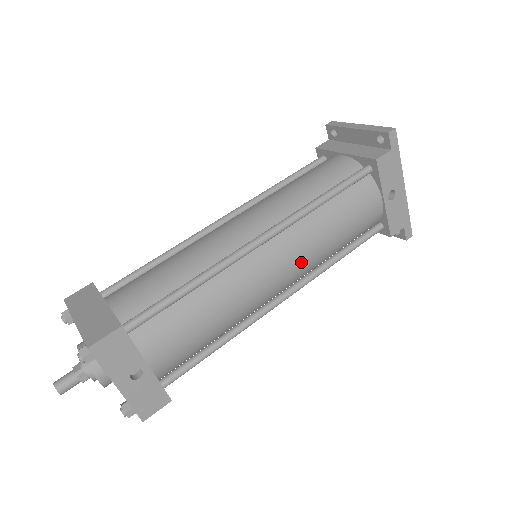
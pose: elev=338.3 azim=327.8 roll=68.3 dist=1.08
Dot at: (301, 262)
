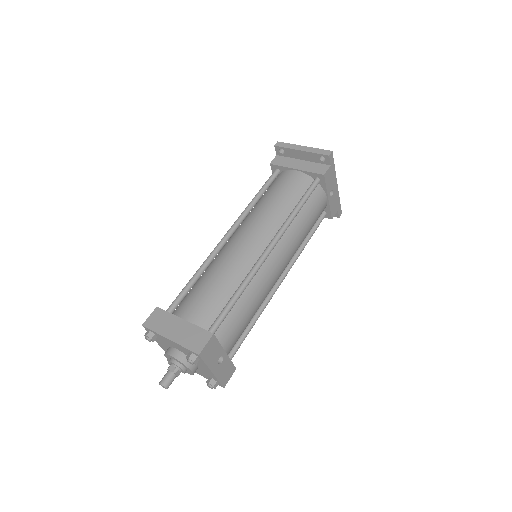
Dot at: (291, 255)
